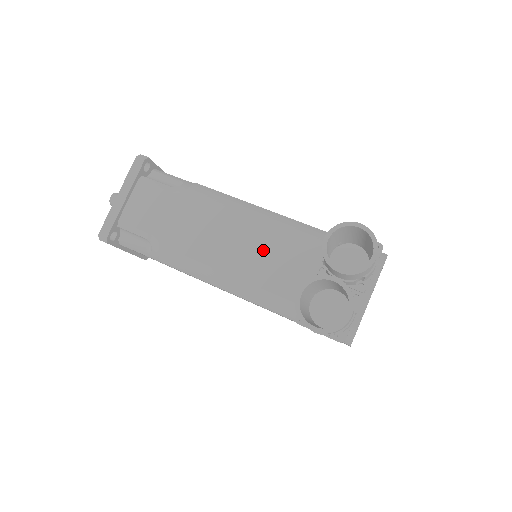
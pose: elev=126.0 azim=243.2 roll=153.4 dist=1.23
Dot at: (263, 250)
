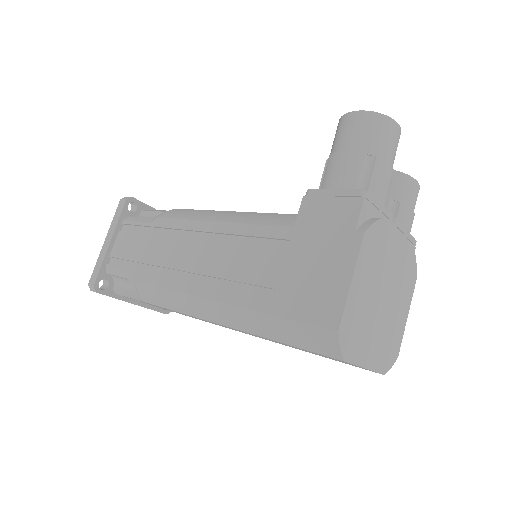
Dot at: occluded
